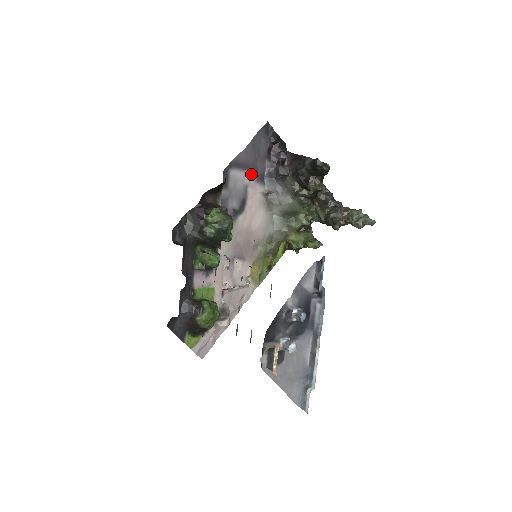
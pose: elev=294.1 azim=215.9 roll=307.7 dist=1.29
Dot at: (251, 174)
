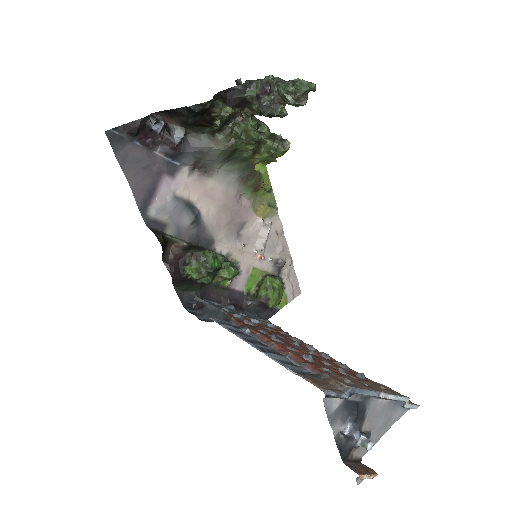
Dot at: (162, 184)
